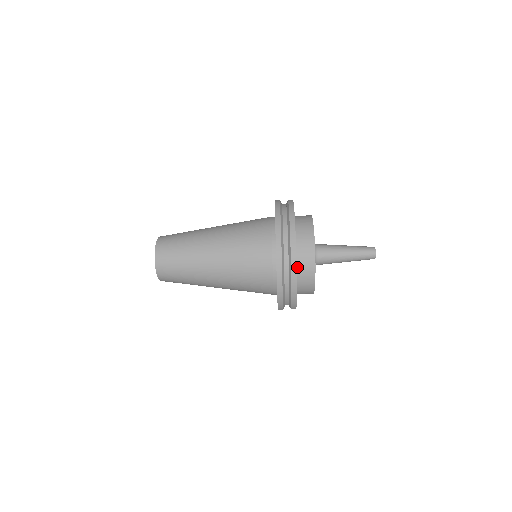
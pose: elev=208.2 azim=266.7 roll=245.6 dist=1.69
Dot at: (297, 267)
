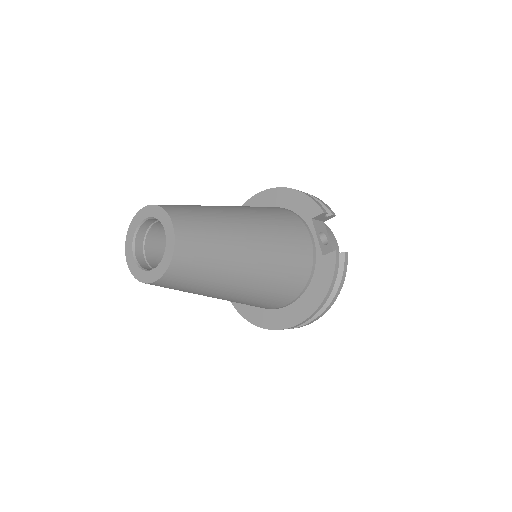
Dot at: occluded
